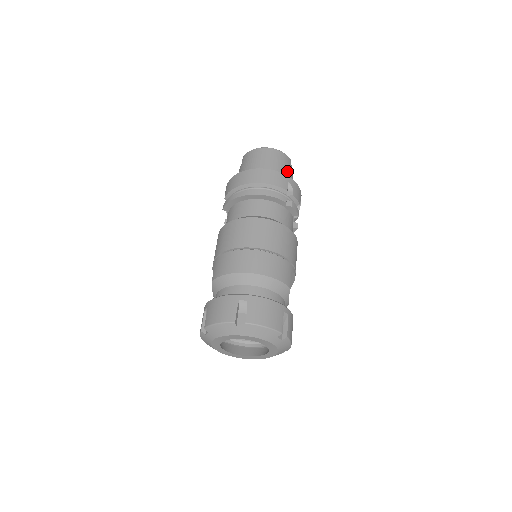
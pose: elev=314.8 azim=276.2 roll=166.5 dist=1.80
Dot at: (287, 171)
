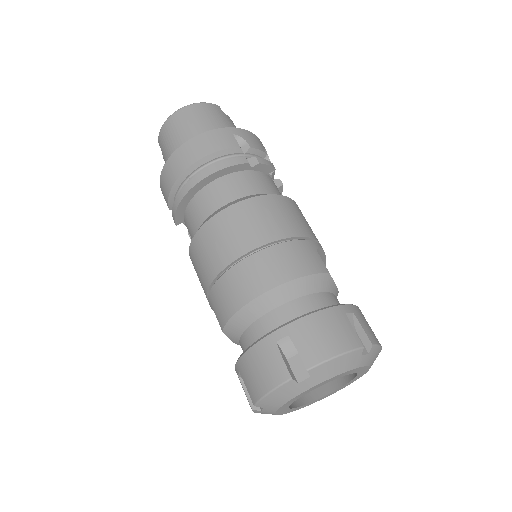
Dot at: (223, 122)
